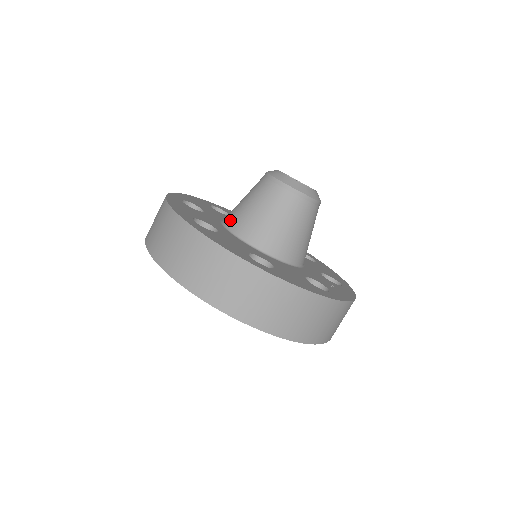
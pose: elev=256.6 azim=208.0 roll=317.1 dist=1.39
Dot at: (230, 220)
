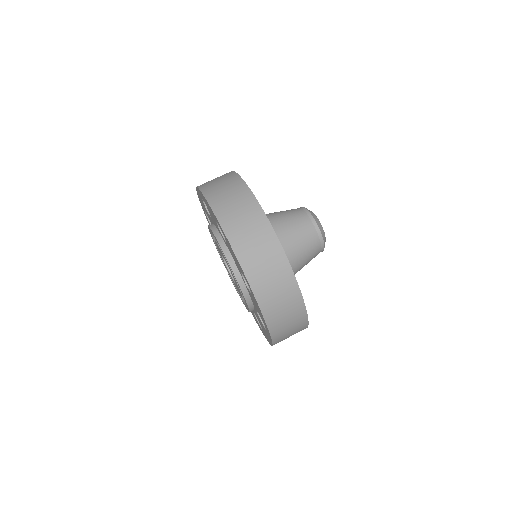
Dot at: occluded
